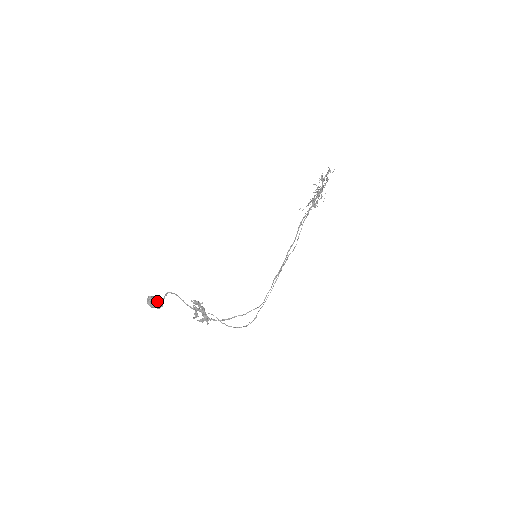
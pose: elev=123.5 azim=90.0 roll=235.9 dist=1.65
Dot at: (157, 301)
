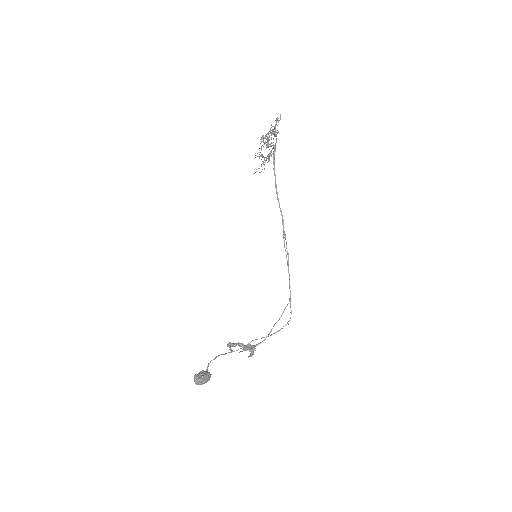
Dot at: (206, 376)
